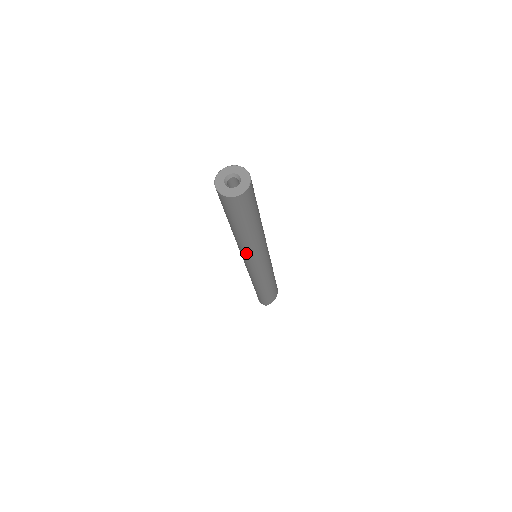
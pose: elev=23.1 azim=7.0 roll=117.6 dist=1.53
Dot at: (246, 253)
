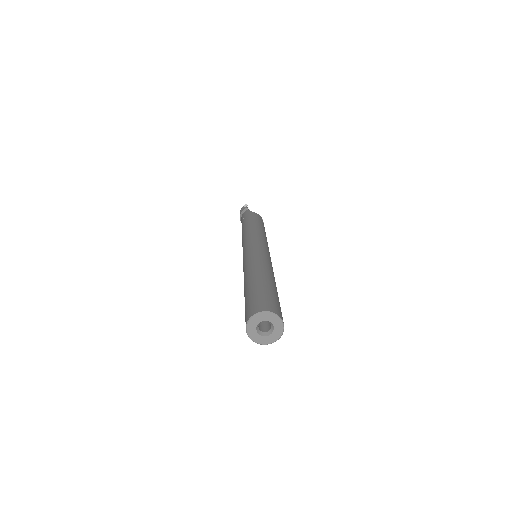
Dot at: occluded
